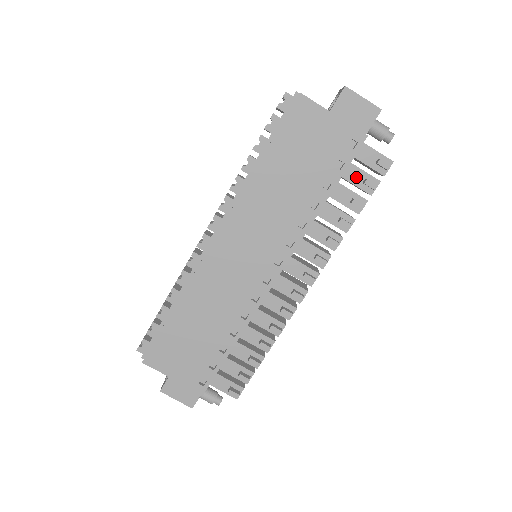
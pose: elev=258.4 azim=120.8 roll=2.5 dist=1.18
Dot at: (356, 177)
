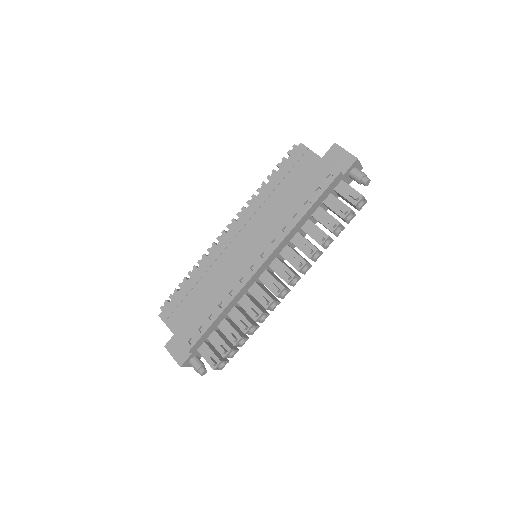
Dot at: (334, 205)
